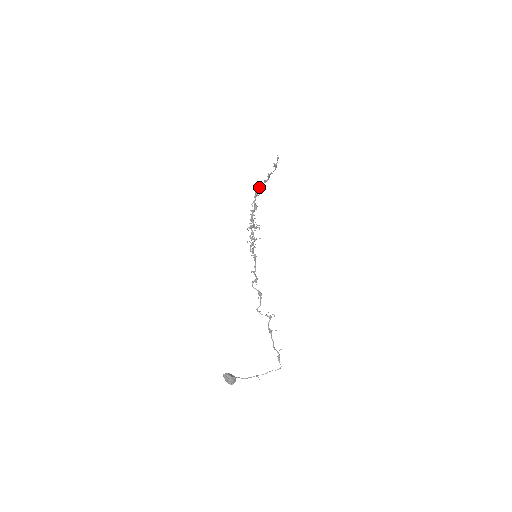
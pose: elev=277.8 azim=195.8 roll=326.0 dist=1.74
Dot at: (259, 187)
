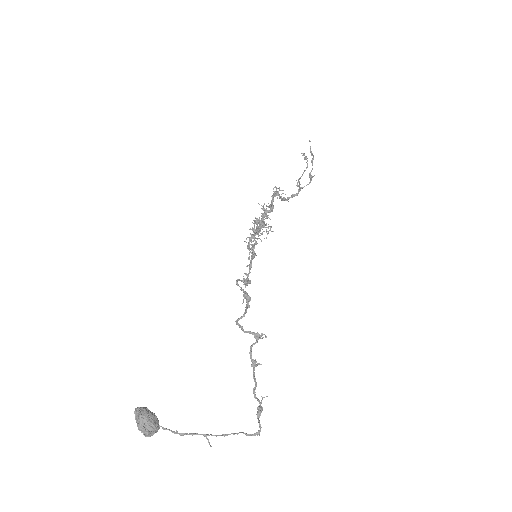
Dot at: (283, 197)
